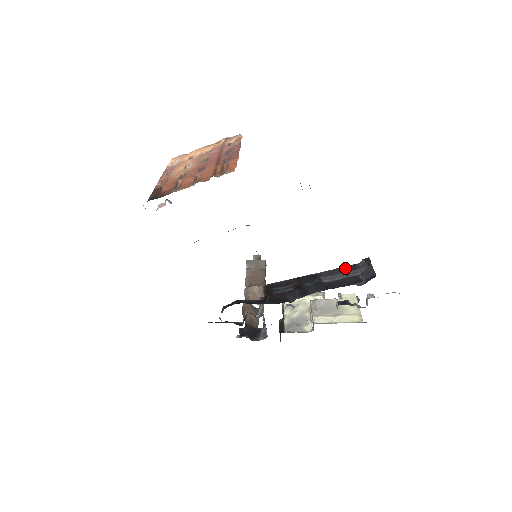
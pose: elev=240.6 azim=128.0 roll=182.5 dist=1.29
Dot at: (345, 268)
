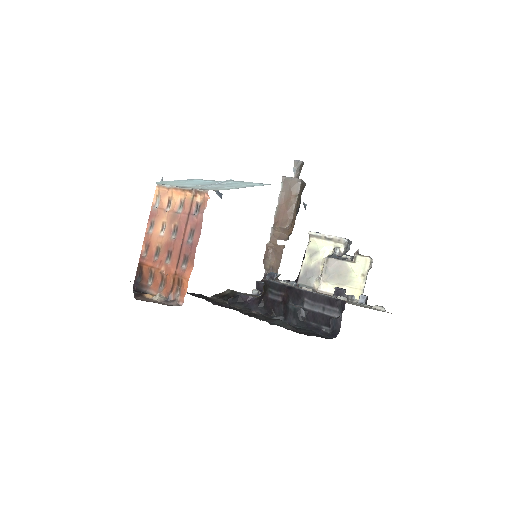
Dot at: (325, 299)
